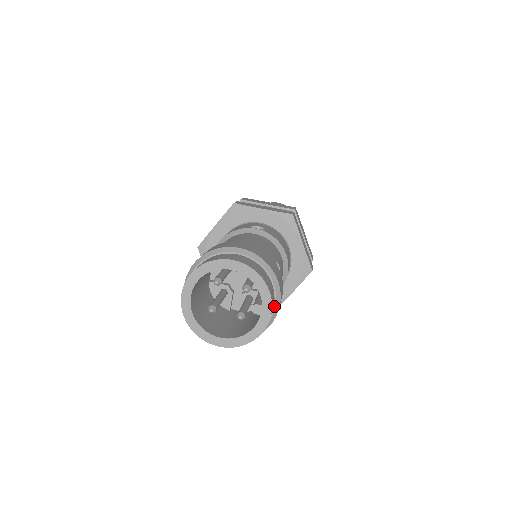
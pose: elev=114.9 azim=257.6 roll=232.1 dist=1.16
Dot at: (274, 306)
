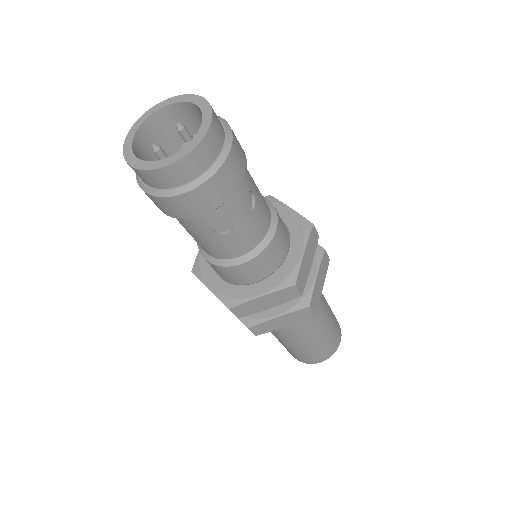
Dot at: (207, 170)
